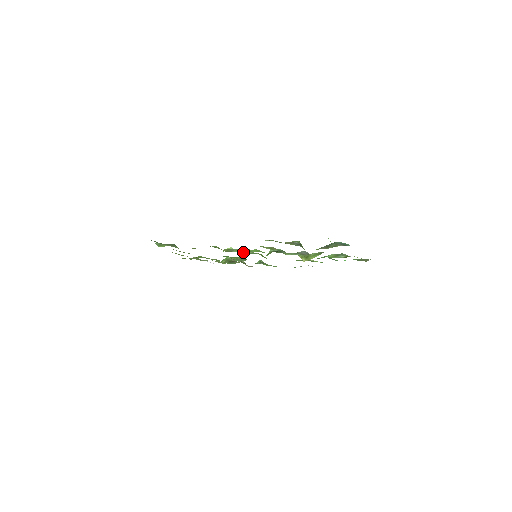
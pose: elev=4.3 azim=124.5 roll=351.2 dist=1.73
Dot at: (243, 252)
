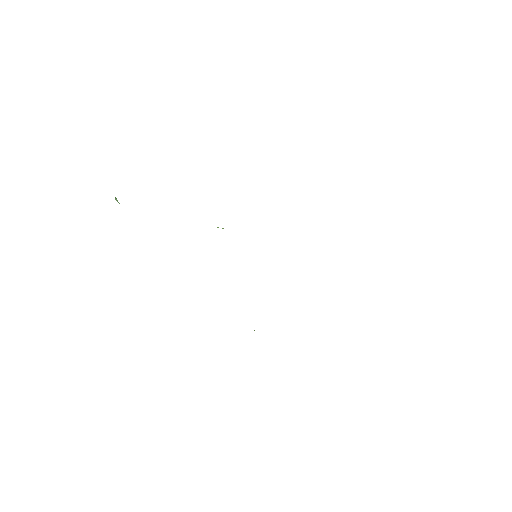
Dot at: occluded
